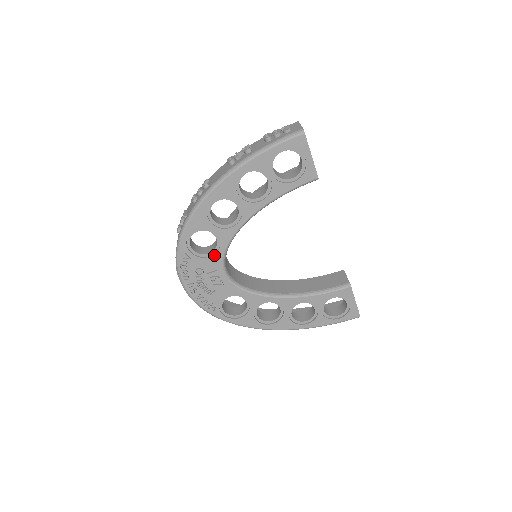
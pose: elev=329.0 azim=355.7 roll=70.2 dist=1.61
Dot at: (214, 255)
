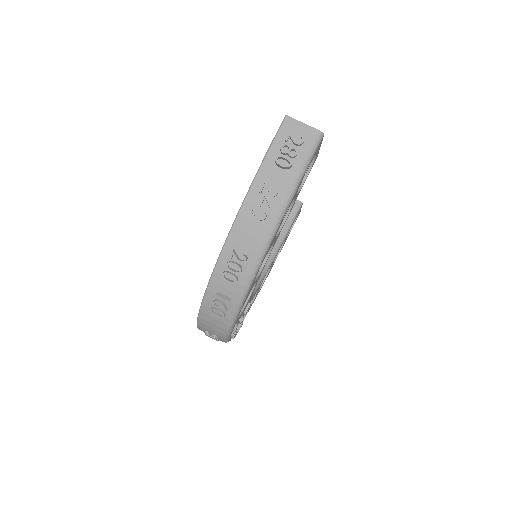
Dot at: occluded
